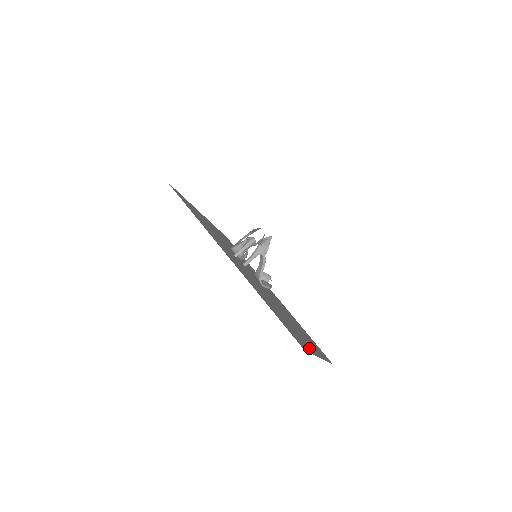
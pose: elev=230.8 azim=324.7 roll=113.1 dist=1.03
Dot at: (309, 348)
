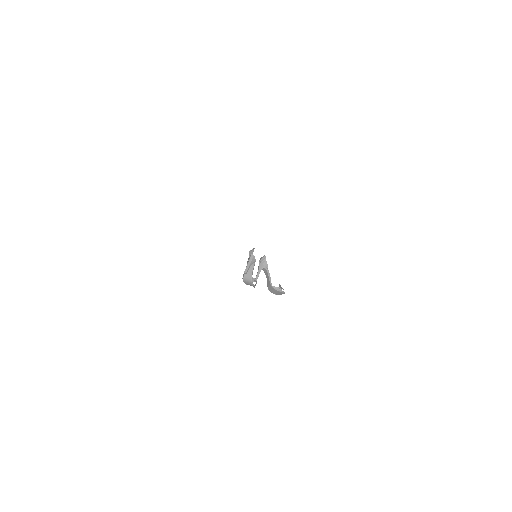
Dot at: occluded
